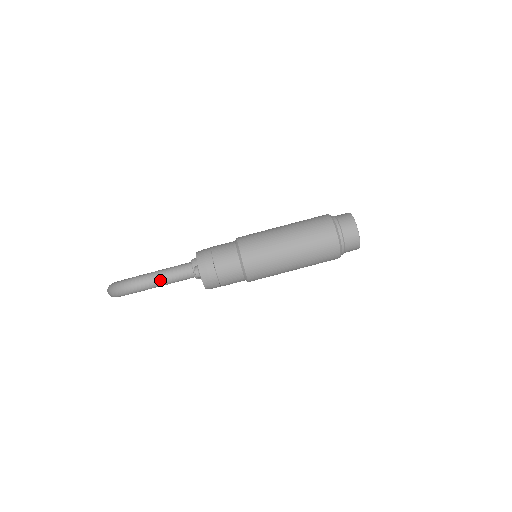
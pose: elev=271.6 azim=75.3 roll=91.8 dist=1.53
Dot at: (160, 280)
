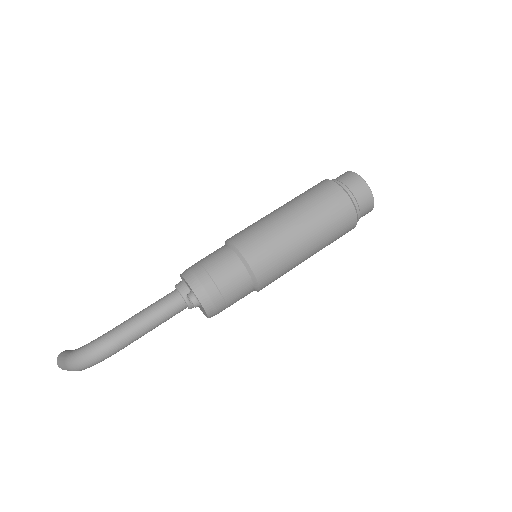
Dot at: (143, 327)
